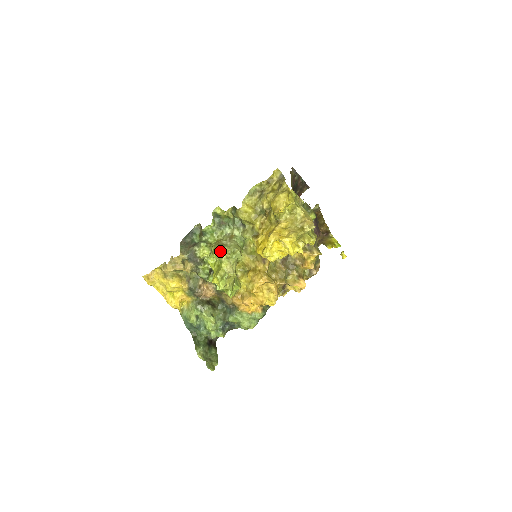
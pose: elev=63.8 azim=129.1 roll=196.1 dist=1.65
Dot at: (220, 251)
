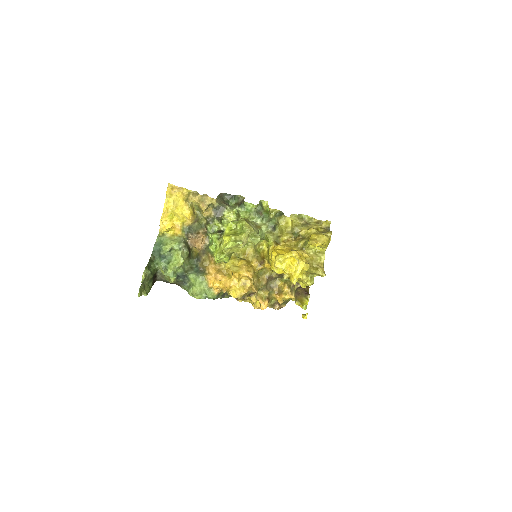
Dot at: (249, 225)
